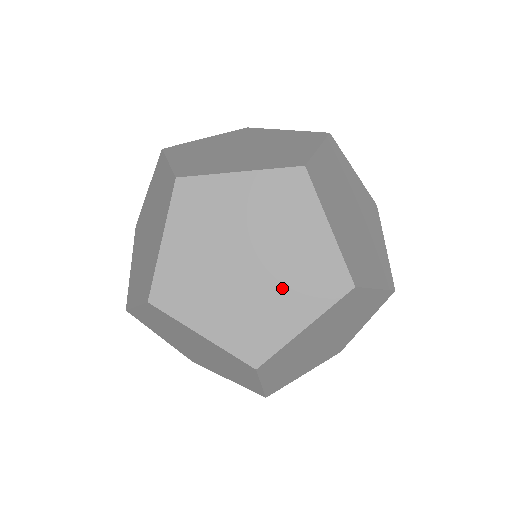
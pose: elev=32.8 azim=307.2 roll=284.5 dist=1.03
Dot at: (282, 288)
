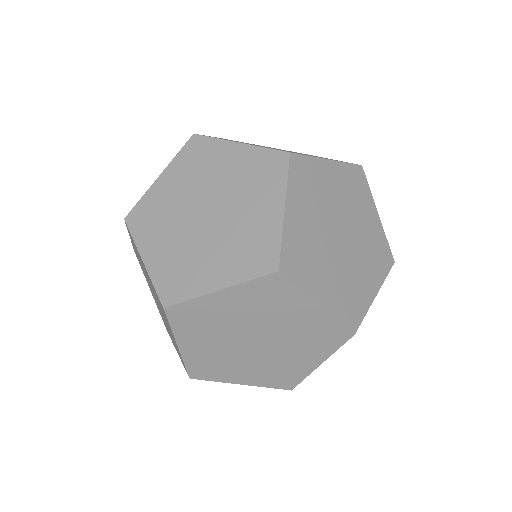
Dot at: (244, 204)
